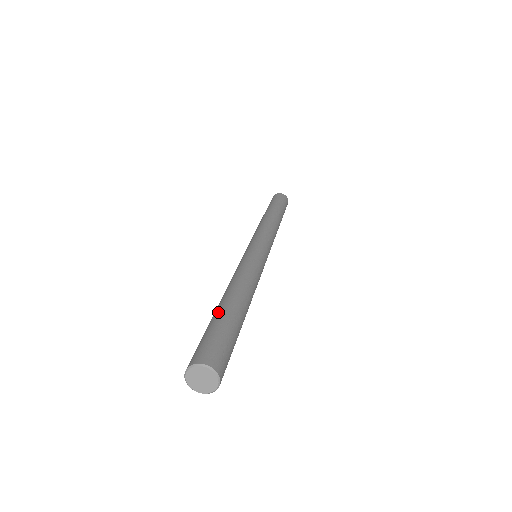
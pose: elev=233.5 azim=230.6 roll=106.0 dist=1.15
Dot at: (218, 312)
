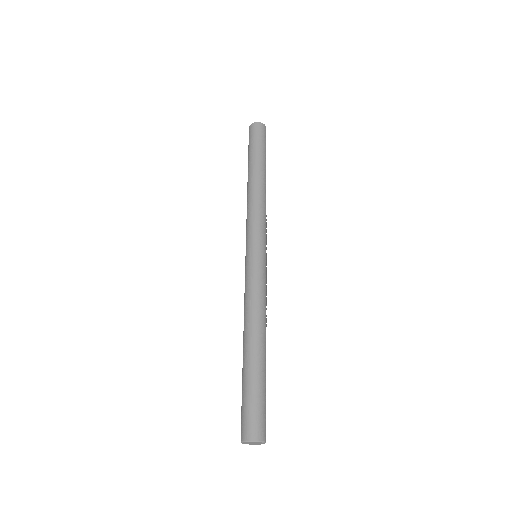
Dot at: (253, 370)
